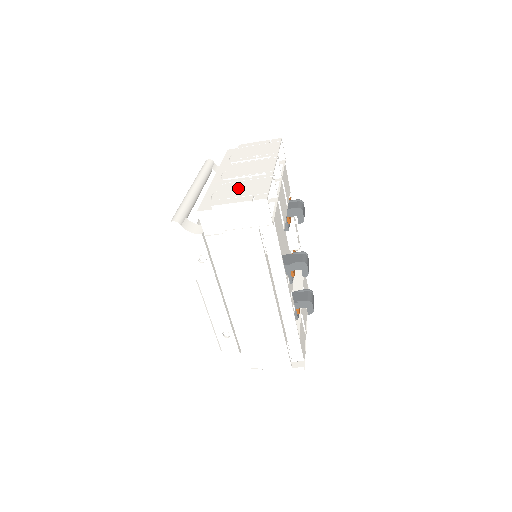
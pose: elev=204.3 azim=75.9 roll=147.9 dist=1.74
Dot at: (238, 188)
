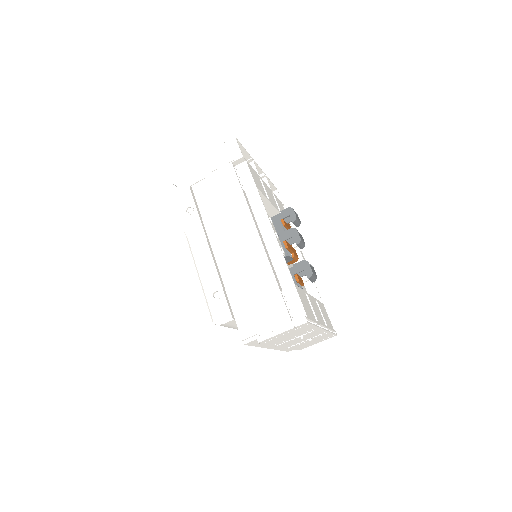
Dot at: occluded
